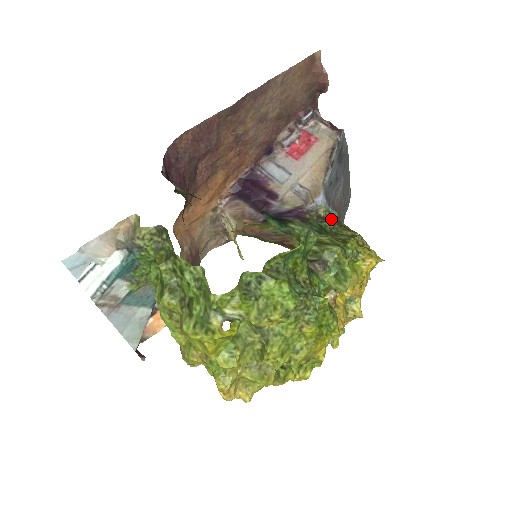
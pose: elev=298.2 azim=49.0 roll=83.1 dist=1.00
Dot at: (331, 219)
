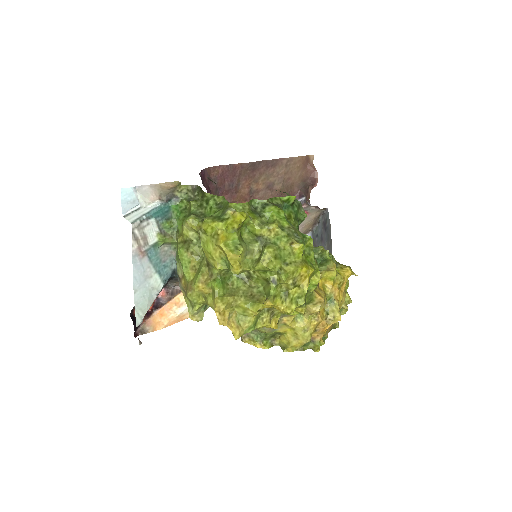
Dot at: occluded
